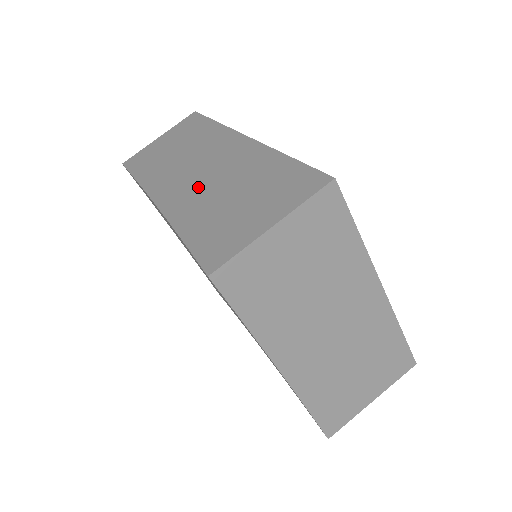
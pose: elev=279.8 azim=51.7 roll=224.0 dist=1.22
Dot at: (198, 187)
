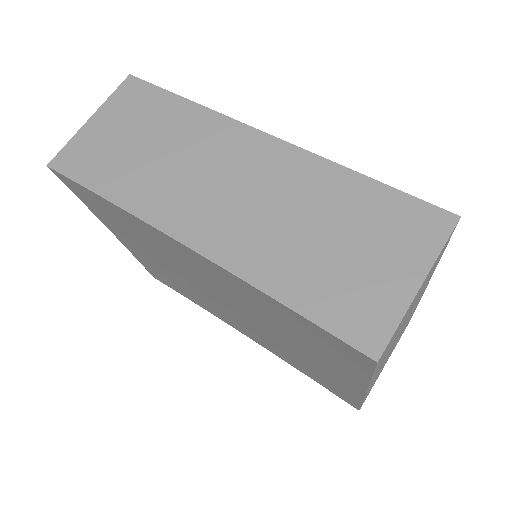
Dot at: (251, 221)
